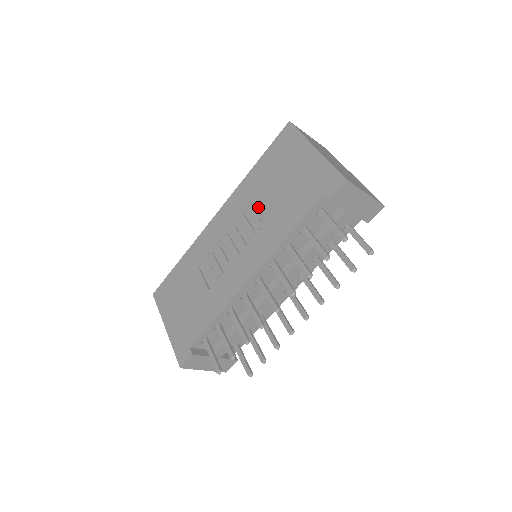
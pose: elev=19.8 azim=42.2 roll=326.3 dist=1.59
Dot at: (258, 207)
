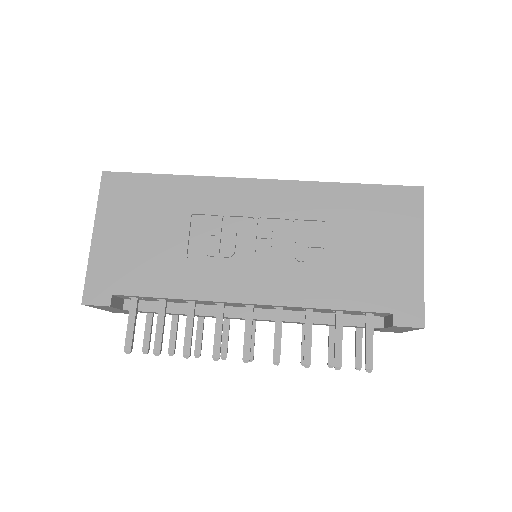
Dot at: (316, 237)
